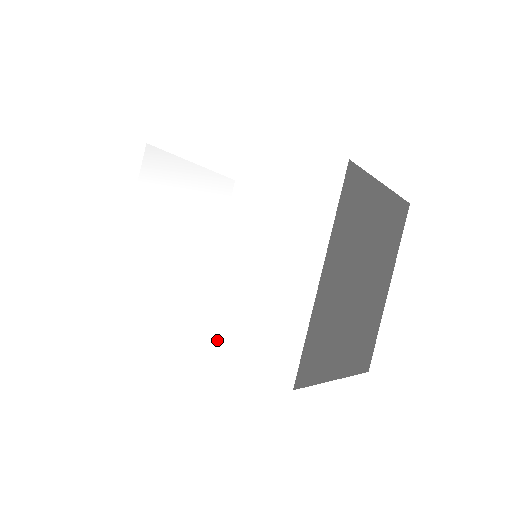
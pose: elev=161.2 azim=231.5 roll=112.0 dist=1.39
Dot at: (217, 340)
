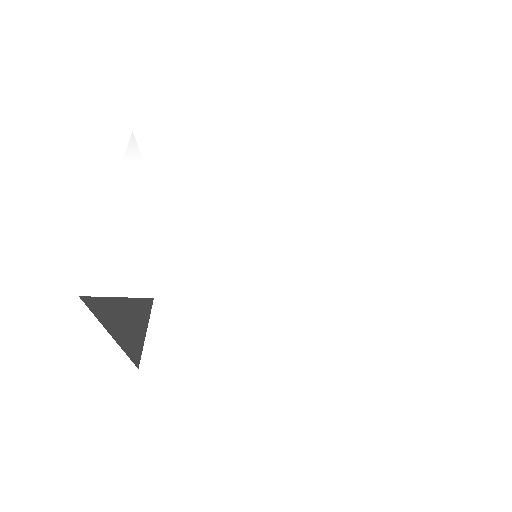
Dot at: (293, 286)
